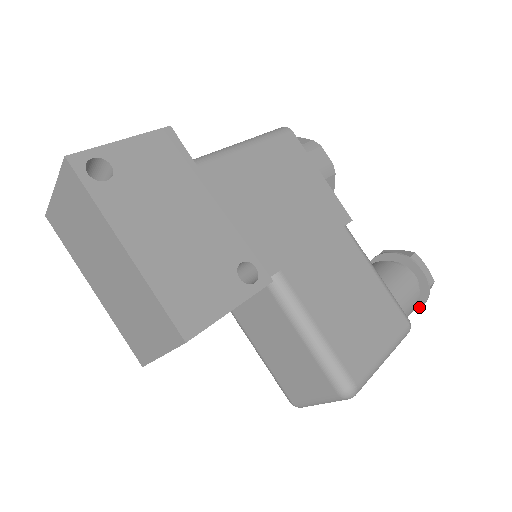
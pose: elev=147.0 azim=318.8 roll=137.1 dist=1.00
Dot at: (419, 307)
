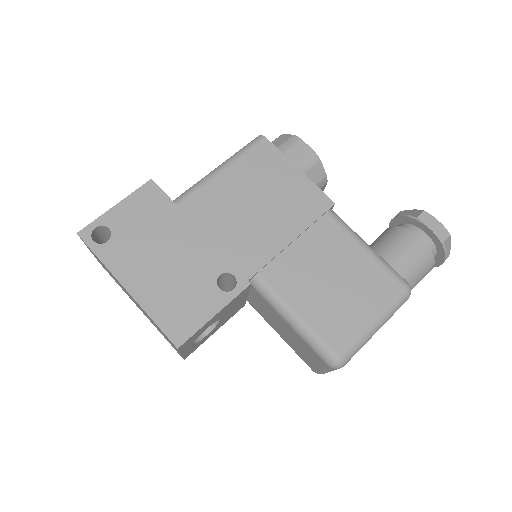
Dot at: (442, 262)
